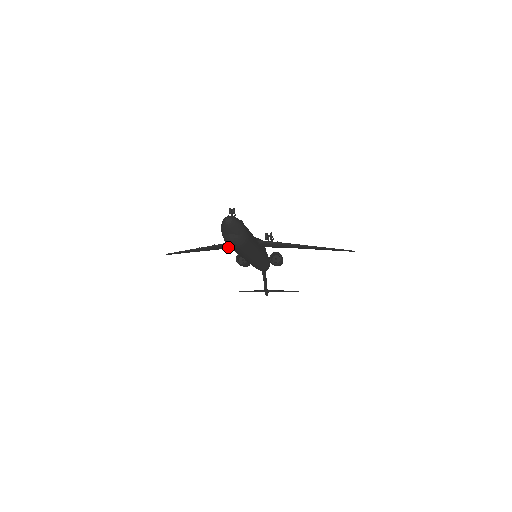
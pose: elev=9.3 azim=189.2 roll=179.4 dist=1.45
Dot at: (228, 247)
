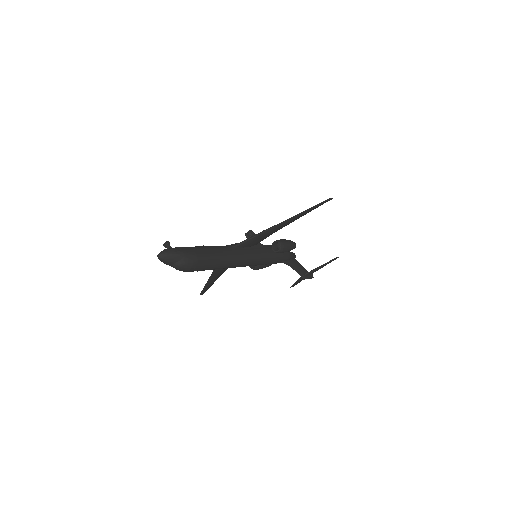
Dot at: occluded
